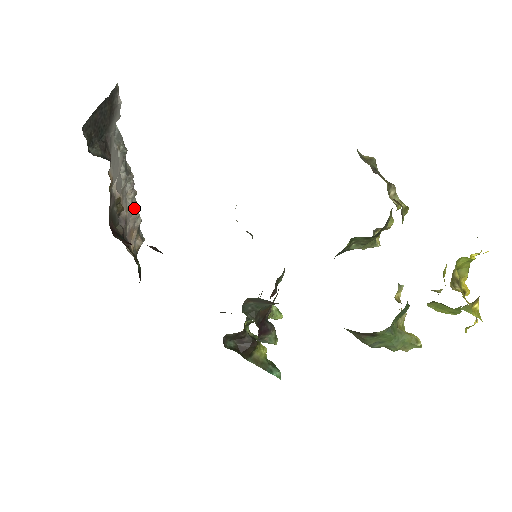
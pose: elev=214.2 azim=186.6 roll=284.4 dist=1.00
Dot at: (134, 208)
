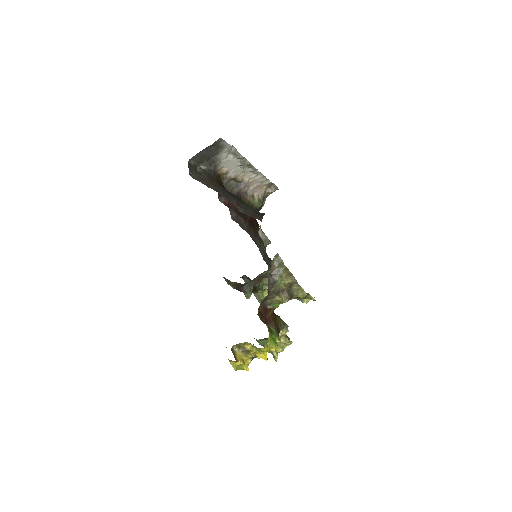
Dot at: (261, 177)
